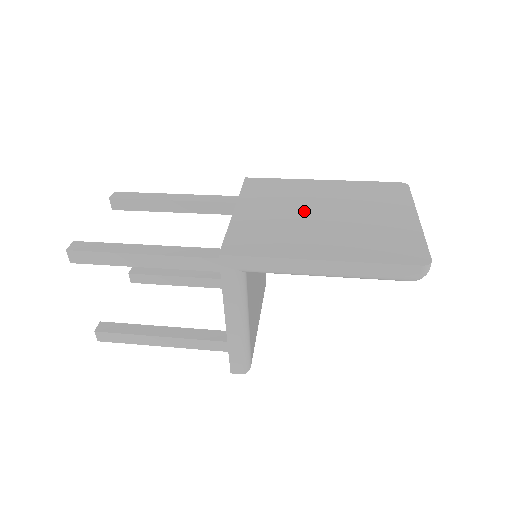
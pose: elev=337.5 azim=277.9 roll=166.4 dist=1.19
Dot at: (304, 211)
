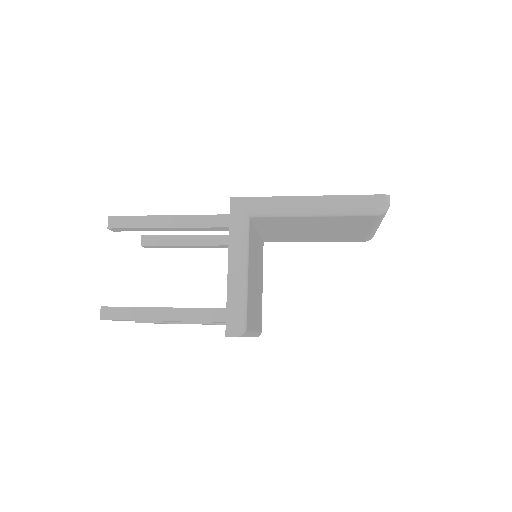
Dot at: occluded
